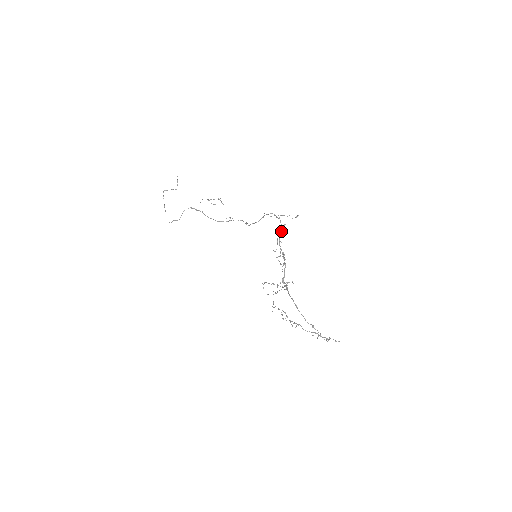
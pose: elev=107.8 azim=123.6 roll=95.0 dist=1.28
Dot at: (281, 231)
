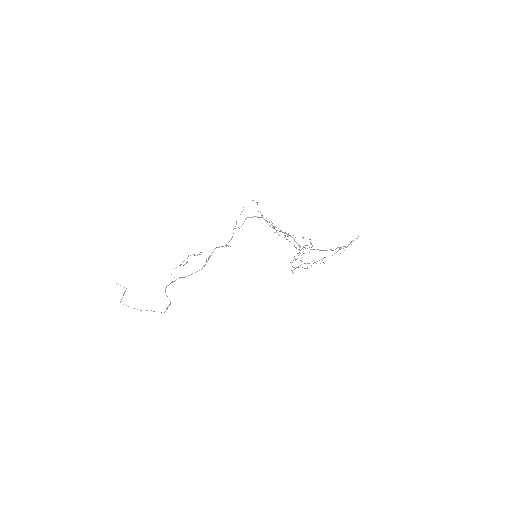
Dot at: (266, 221)
